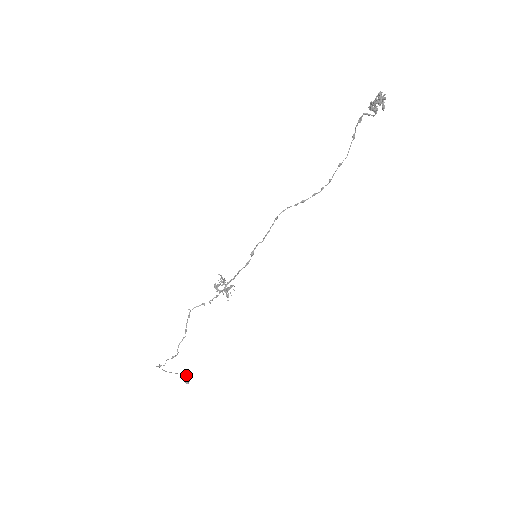
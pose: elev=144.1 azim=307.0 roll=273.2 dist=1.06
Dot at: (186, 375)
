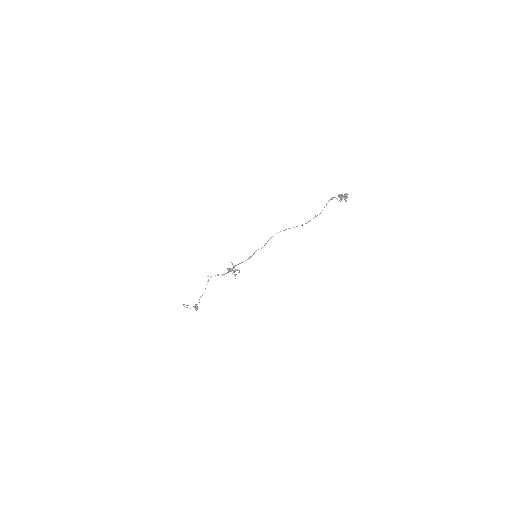
Dot at: (196, 306)
